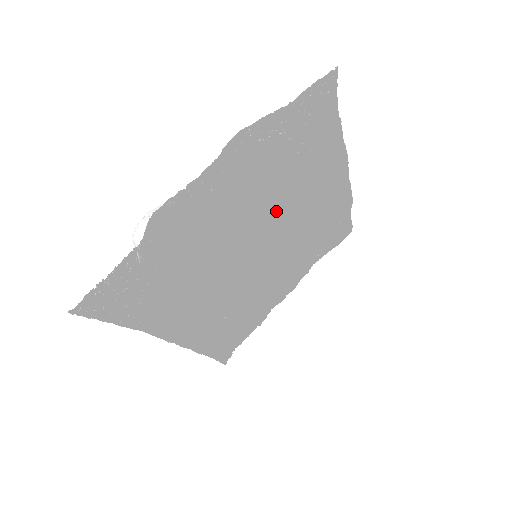
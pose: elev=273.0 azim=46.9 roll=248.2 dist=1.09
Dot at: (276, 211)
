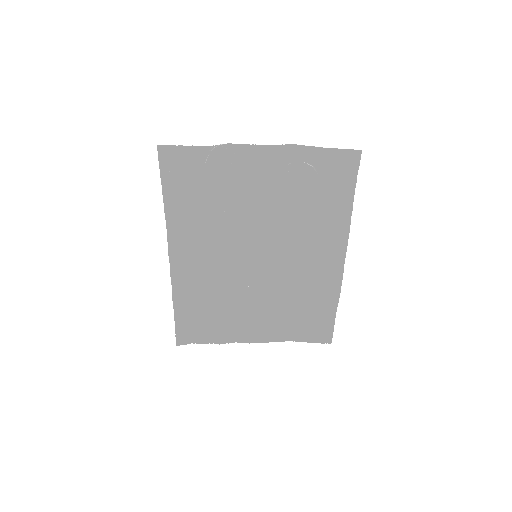
Dot at: (287, 230)
